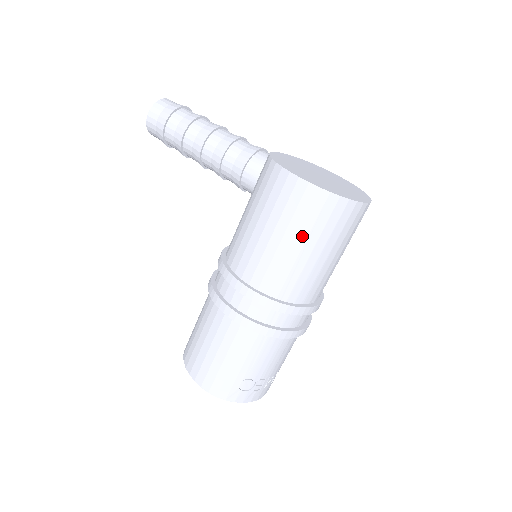
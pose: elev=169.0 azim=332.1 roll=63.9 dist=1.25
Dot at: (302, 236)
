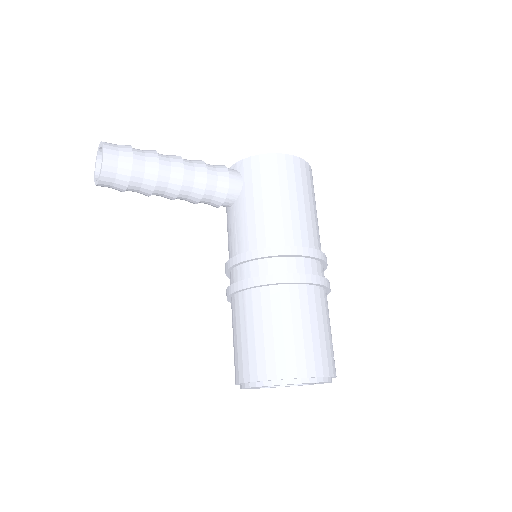
Dot at: (311, 197)
